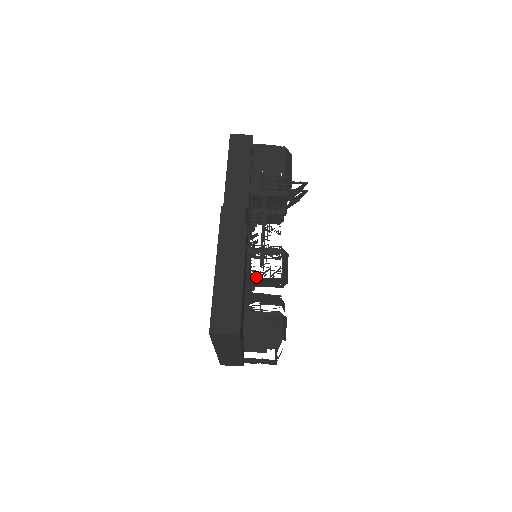
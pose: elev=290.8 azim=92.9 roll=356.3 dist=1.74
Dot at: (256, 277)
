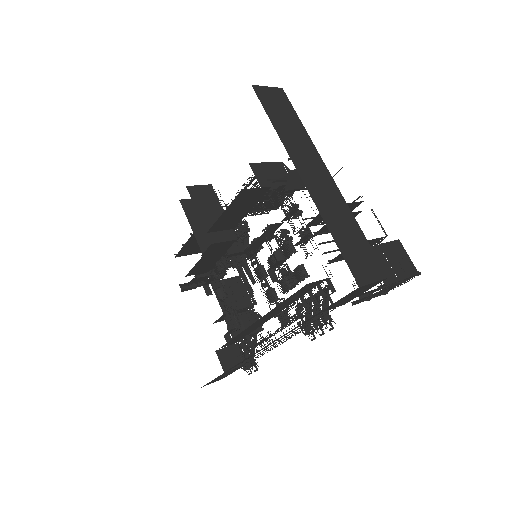
Dot at: (259, 164)
